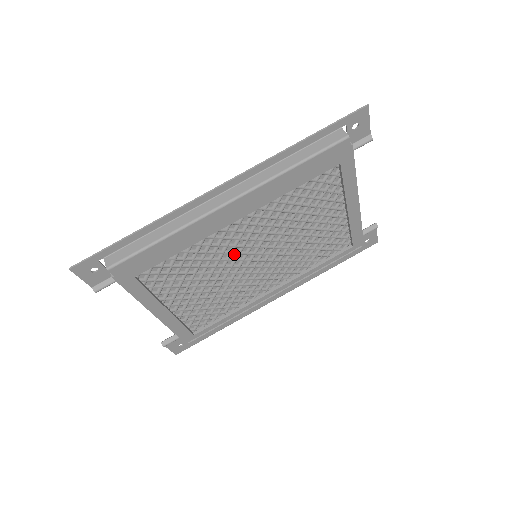
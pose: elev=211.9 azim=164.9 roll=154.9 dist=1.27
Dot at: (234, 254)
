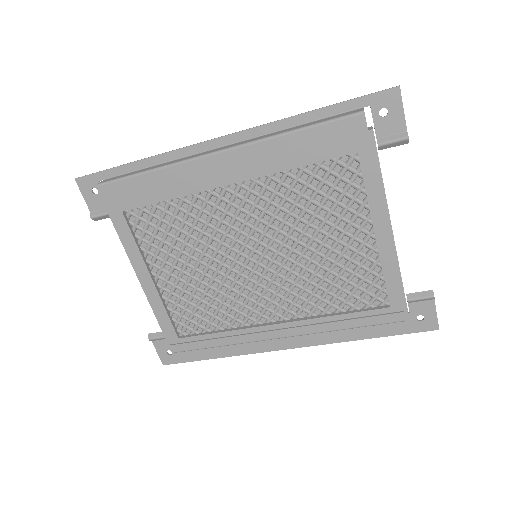
Dot at: (230, 239)
